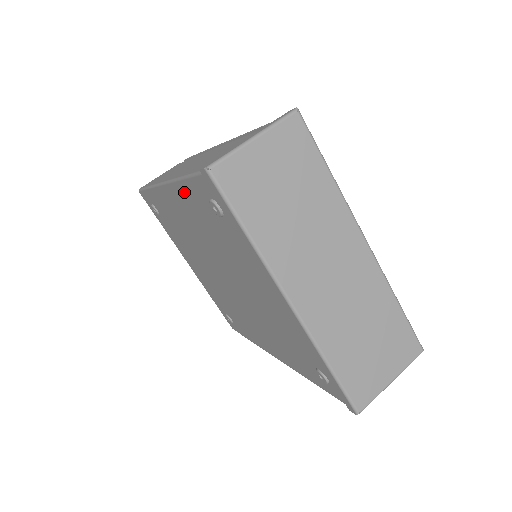
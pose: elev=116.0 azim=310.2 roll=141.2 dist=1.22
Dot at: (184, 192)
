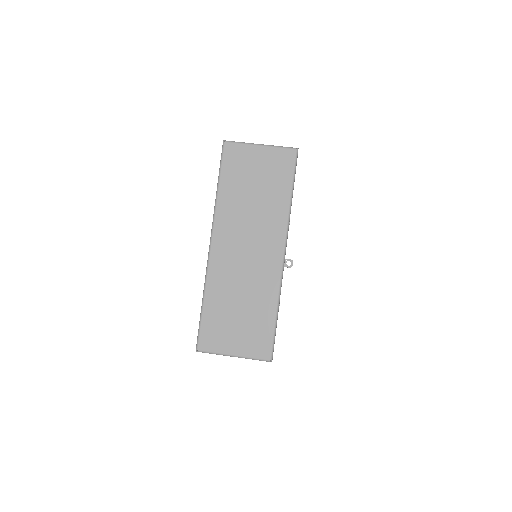
Dot at: occluded
